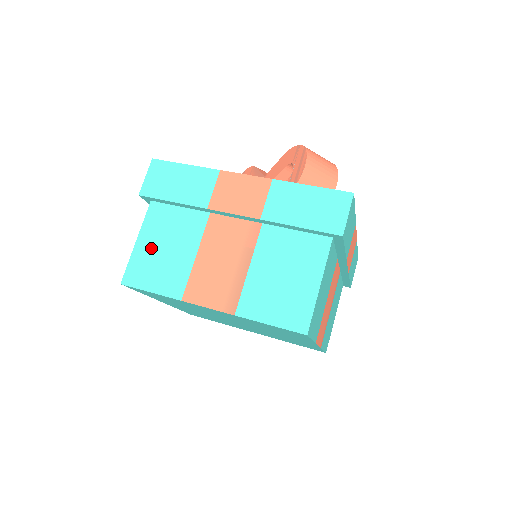
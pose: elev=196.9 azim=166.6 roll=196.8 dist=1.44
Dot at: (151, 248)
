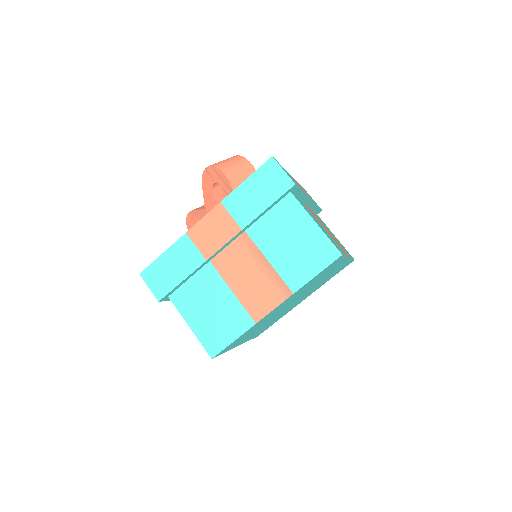
Dot at: (203, 320)
